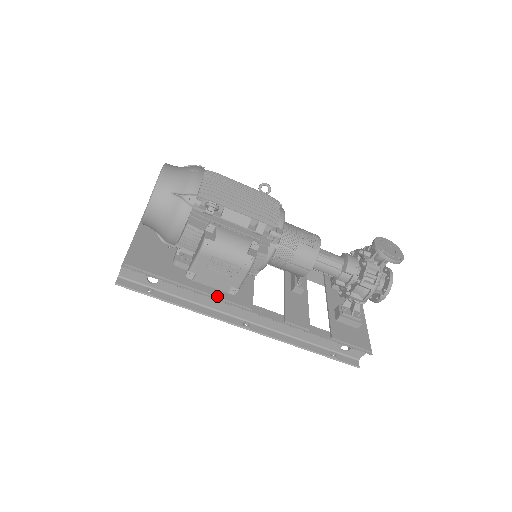
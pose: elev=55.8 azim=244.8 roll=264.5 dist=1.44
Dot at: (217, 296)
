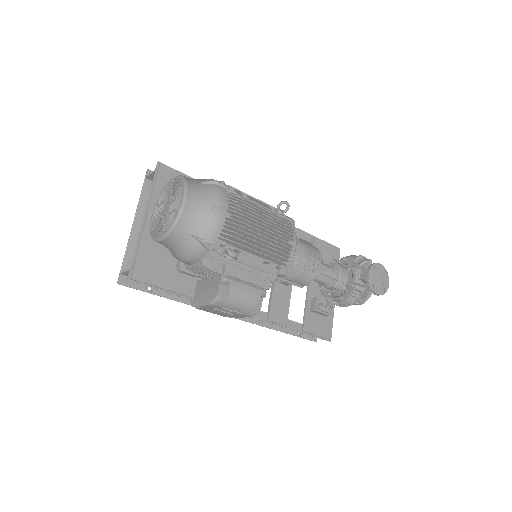
Dot at: occluded
